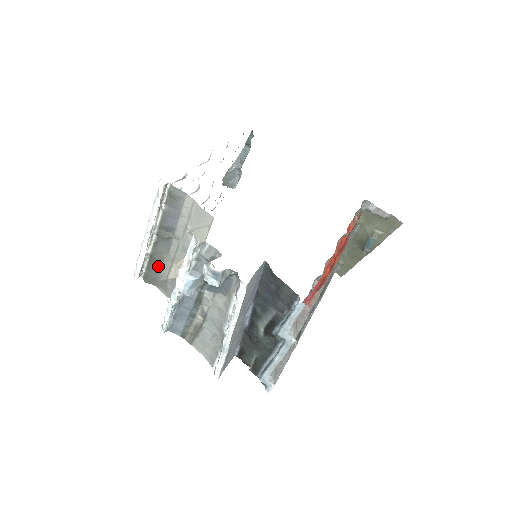
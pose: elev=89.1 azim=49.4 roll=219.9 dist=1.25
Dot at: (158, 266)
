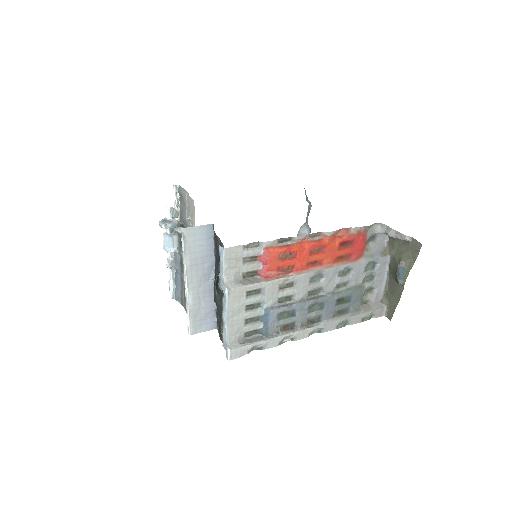
Dot at: occluded
